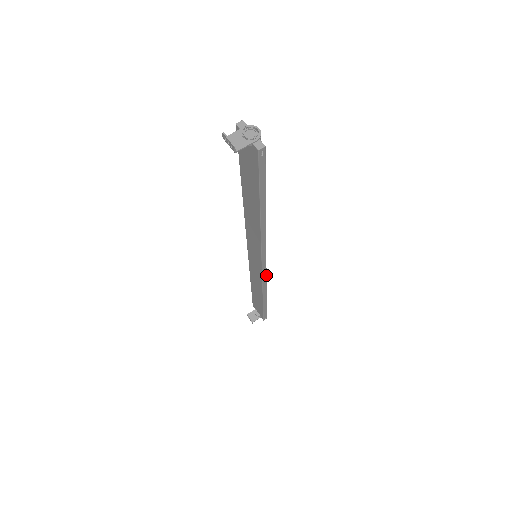
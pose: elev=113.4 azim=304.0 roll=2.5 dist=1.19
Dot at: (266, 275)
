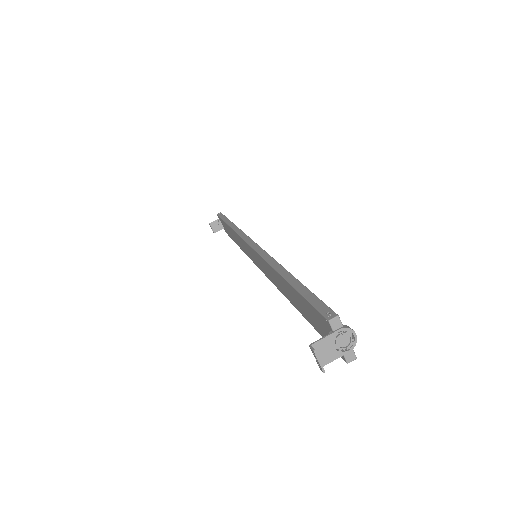
Dot at: occluded
